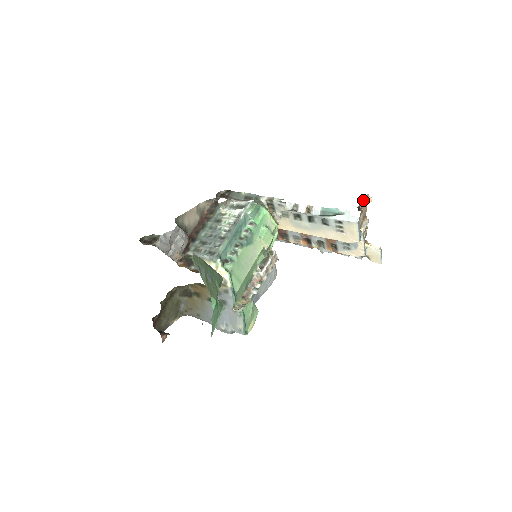
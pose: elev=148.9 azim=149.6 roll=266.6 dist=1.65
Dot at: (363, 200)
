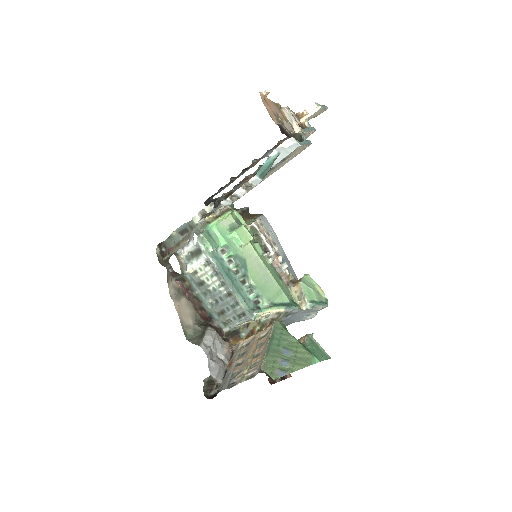
Dot at: (267, 108)
